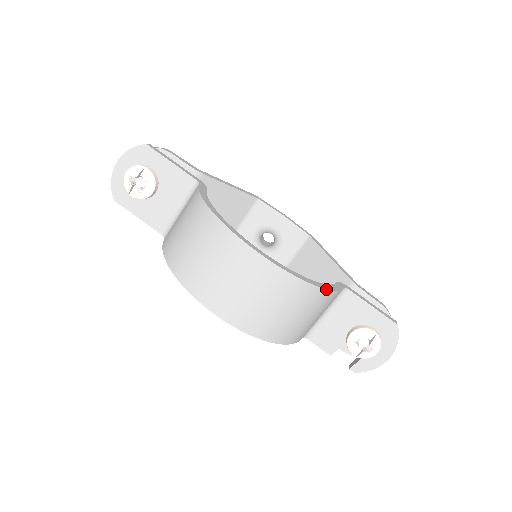
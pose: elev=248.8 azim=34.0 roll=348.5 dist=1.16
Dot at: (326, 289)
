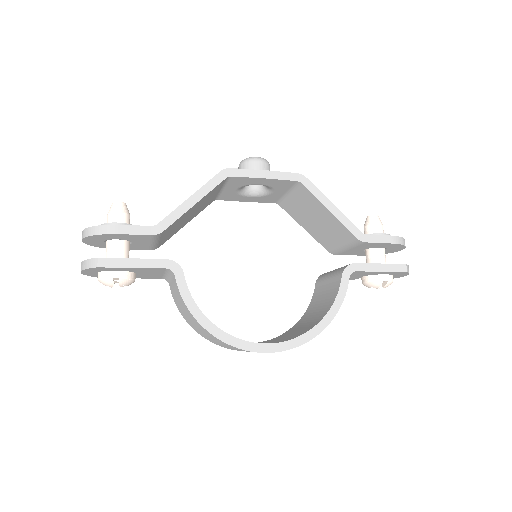
Dot at: occluded
